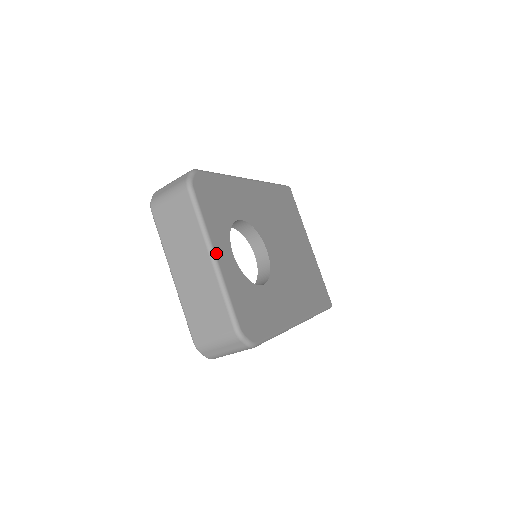
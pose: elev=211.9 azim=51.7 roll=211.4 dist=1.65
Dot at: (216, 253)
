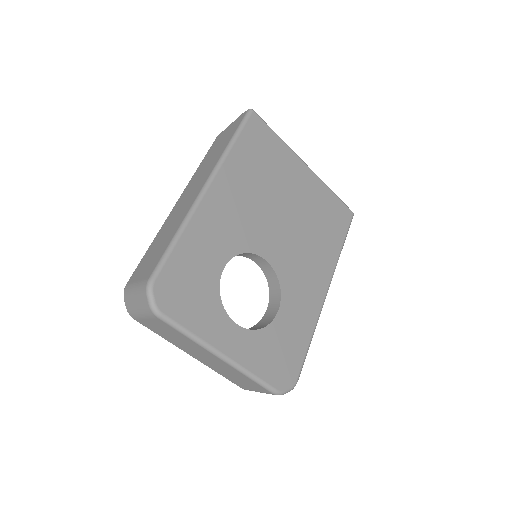
Dot at: (222, 351)
